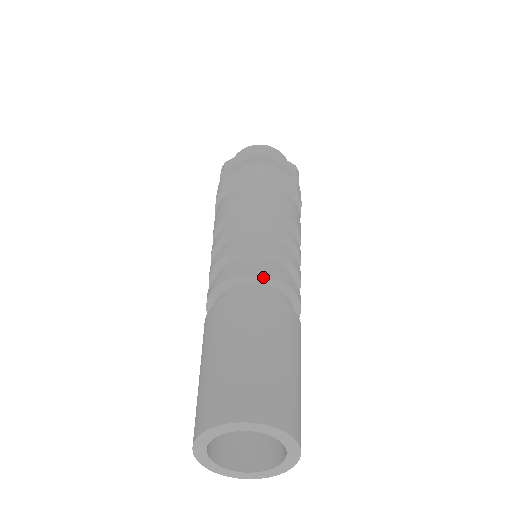
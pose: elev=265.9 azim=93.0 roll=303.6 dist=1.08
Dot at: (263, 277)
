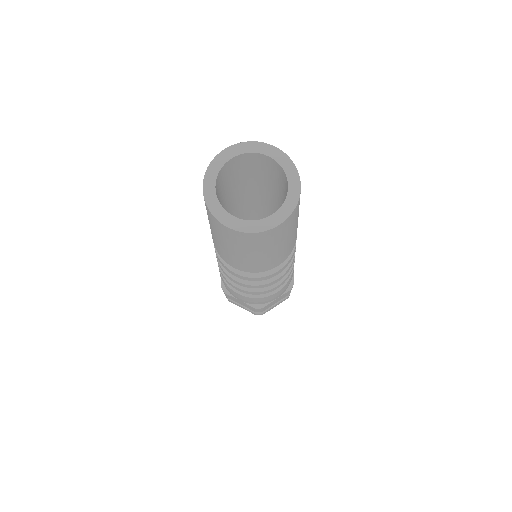
Dot at: occluded
